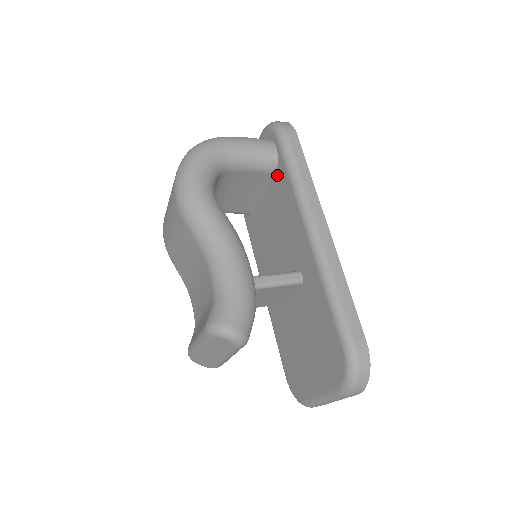
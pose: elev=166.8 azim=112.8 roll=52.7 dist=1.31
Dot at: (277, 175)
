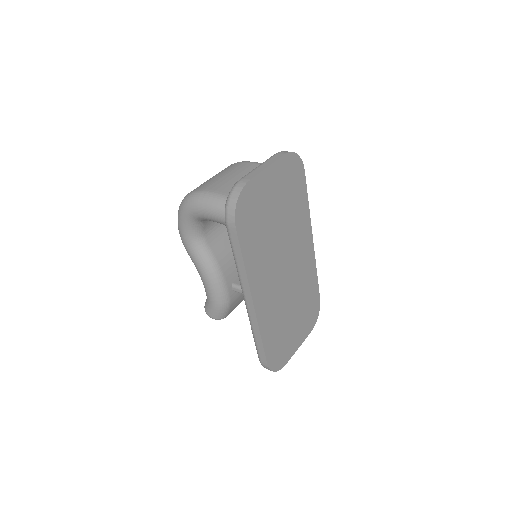
Dot at: occluded
